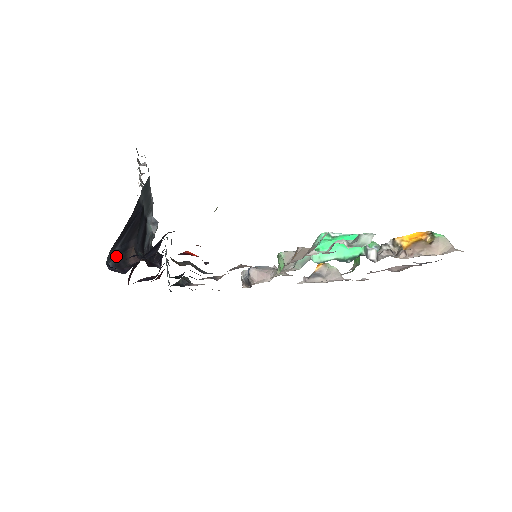
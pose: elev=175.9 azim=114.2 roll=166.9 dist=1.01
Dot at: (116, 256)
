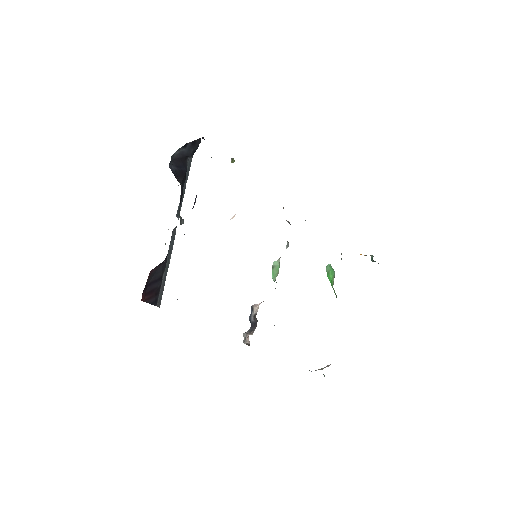
Dot at: (172, 172)
